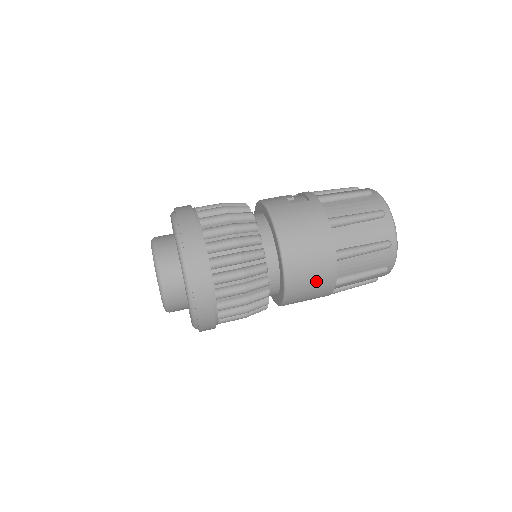
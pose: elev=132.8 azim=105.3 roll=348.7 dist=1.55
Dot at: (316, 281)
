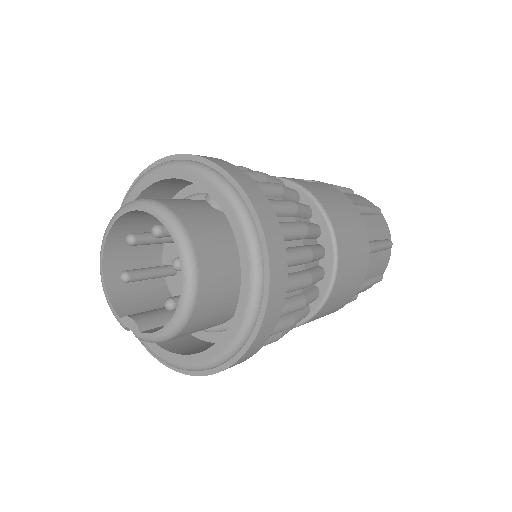
Dot at: (353, 280)
